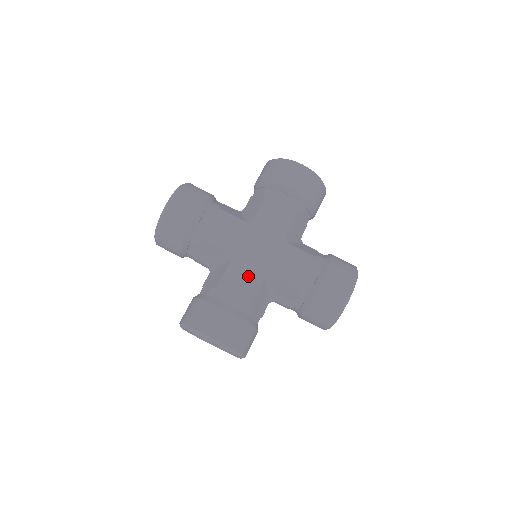
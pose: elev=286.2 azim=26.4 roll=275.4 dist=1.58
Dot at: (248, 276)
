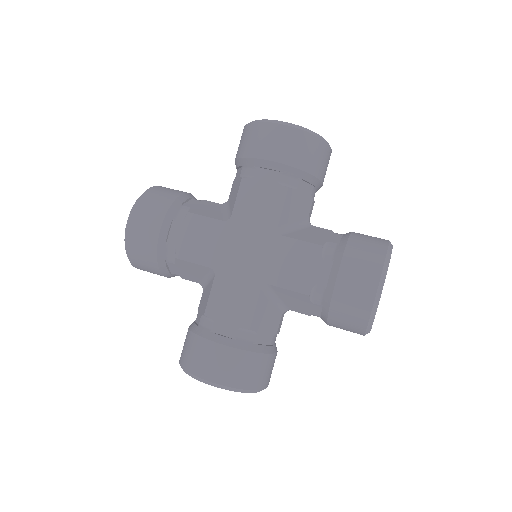
Dot at: (239, 292)
